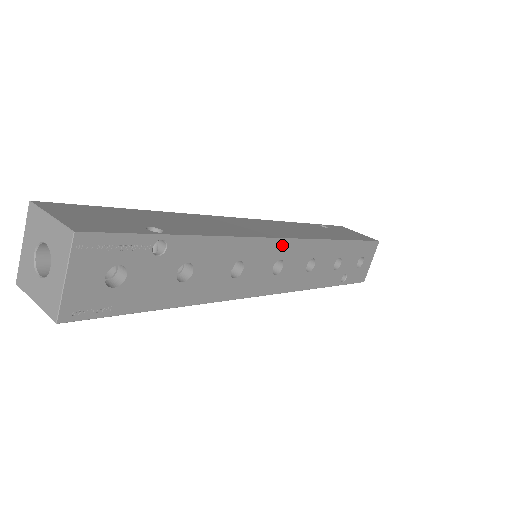
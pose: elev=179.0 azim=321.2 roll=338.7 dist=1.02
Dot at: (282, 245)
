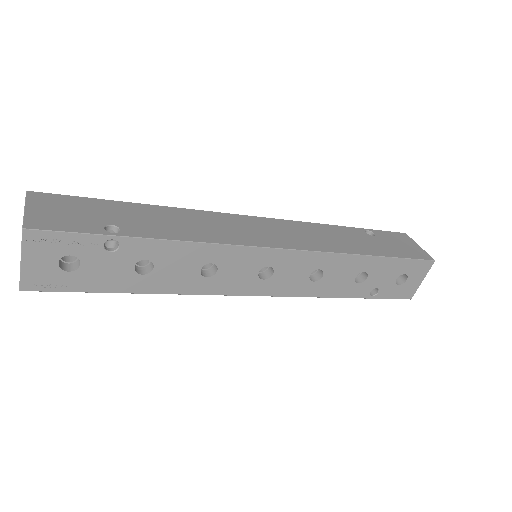
Dot at: (269, 254)
